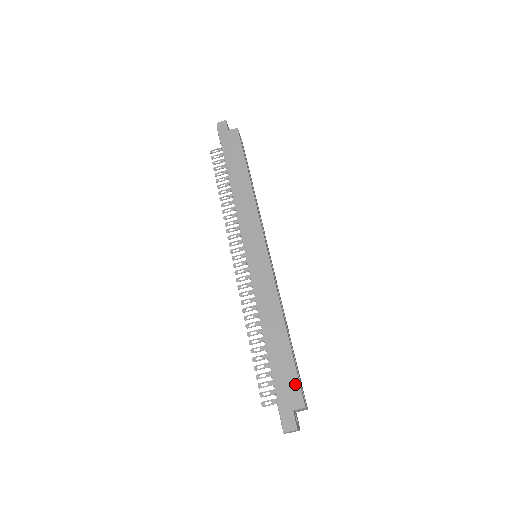
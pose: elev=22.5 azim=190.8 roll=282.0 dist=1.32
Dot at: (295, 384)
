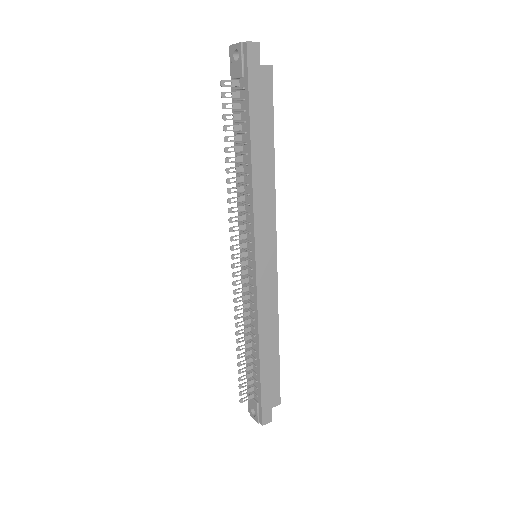
Dot at: (277, 388)
